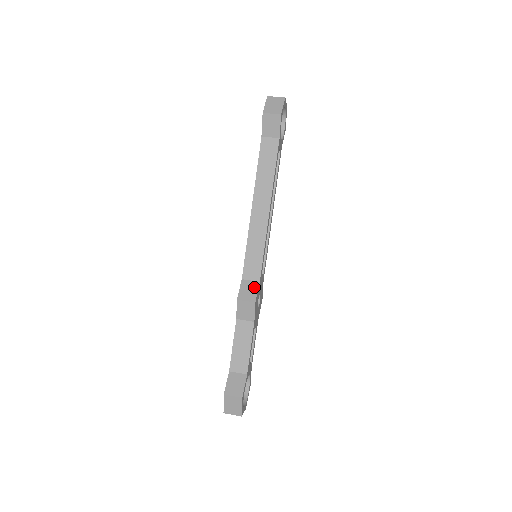
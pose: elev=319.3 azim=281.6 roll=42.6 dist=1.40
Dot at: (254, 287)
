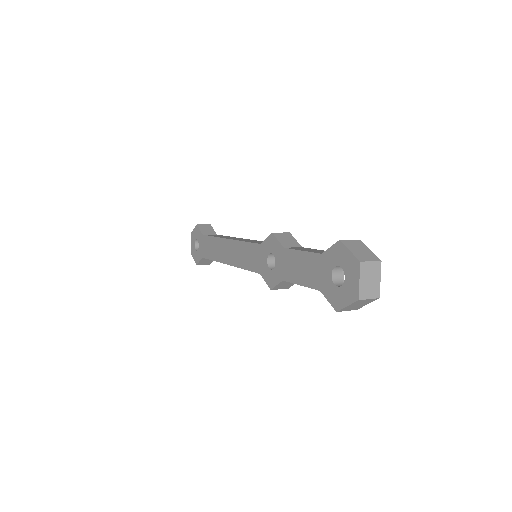
Dot at: occluded
